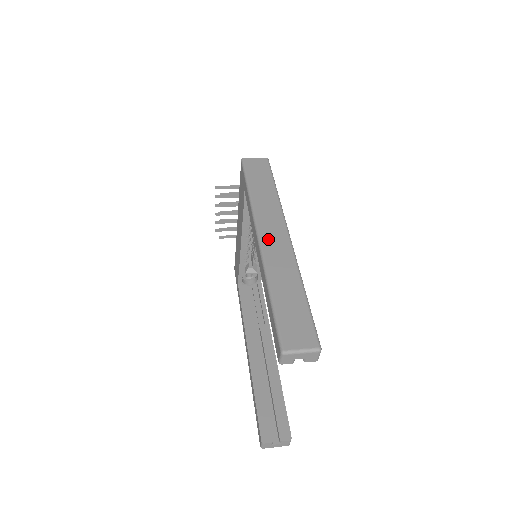
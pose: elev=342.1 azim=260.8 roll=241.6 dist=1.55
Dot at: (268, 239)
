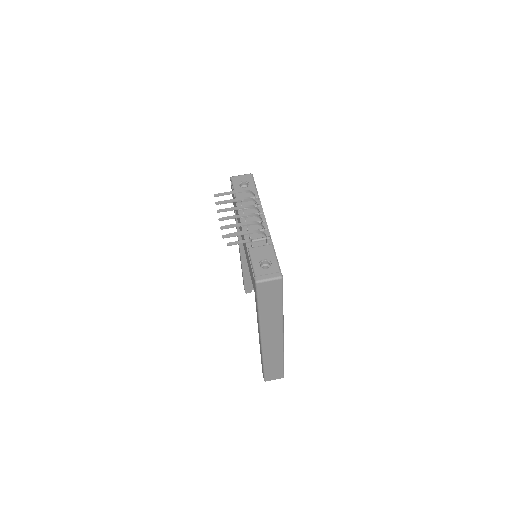
Dot at: (268, 342)
